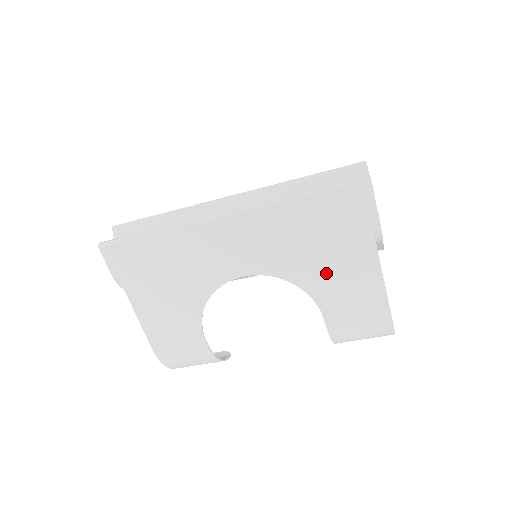
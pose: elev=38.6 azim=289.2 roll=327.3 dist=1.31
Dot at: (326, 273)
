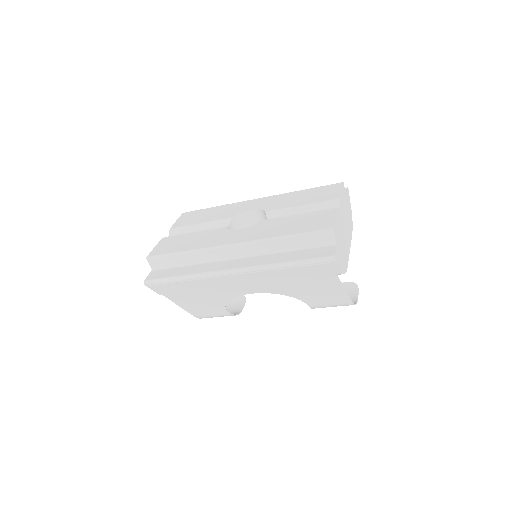
Dot at: (308, 292)
